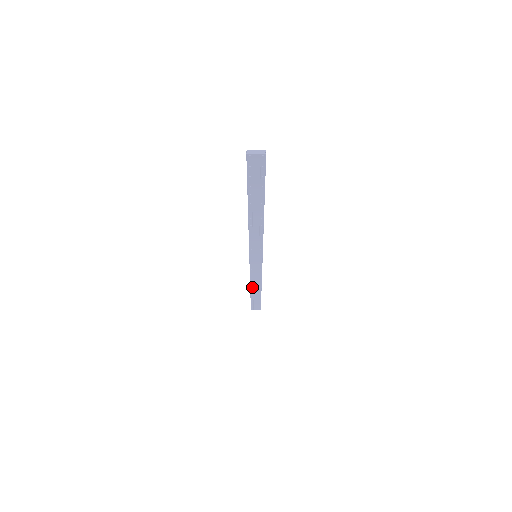
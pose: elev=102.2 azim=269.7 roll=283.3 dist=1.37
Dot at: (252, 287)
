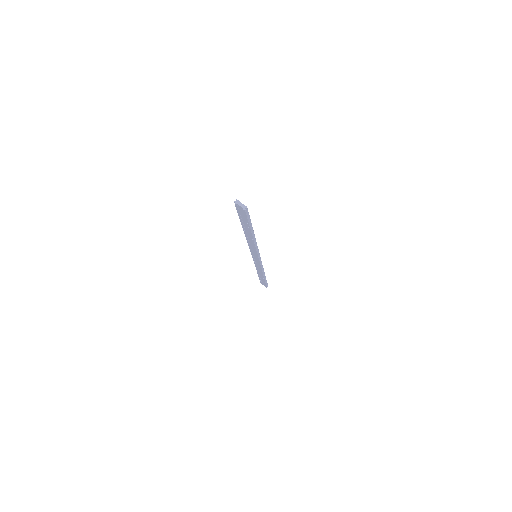
Dot at: (258, 271)
